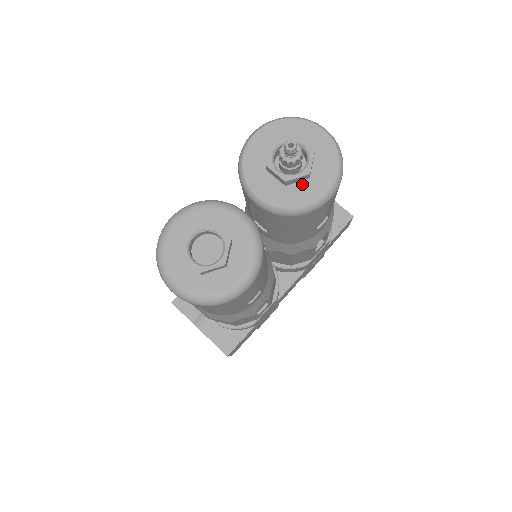
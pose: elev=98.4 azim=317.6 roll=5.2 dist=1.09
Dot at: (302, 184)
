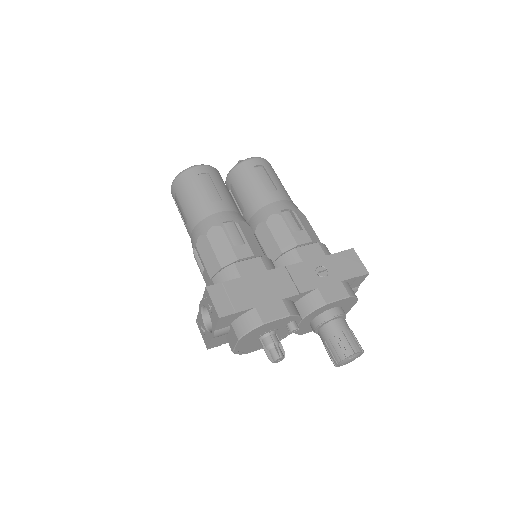
Dot at: occluded
